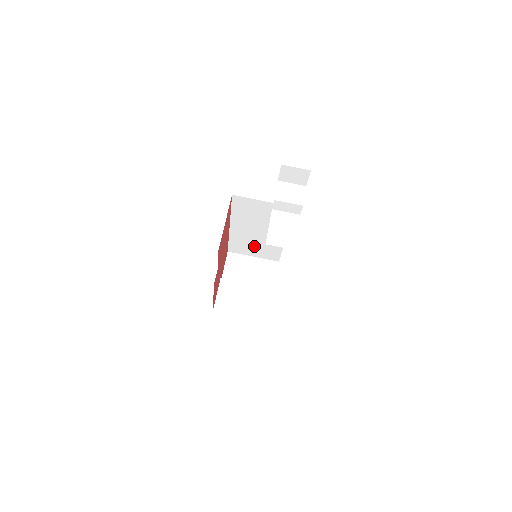
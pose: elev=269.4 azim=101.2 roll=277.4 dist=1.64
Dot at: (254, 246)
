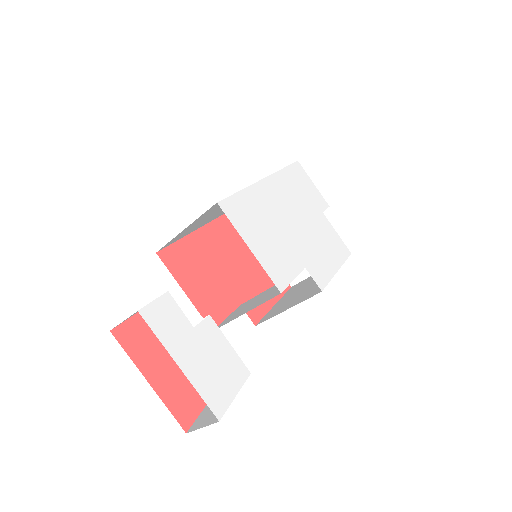
Dot at: occluded
